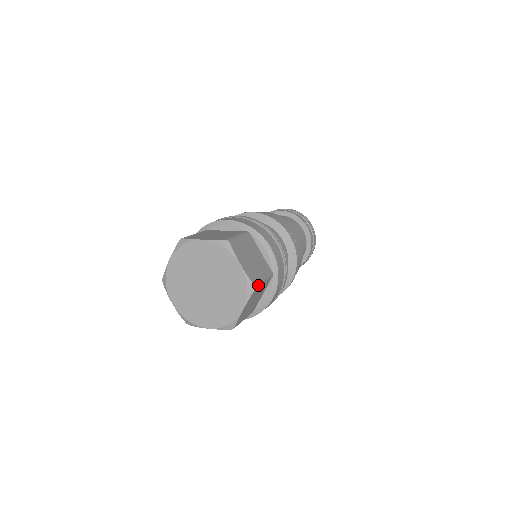
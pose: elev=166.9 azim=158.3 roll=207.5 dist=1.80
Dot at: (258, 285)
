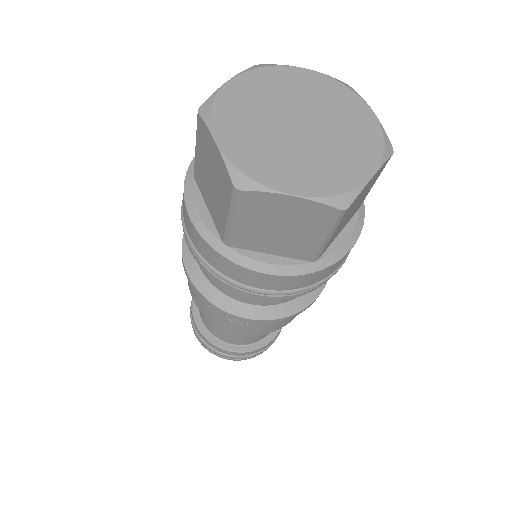
Dot at: occluded
